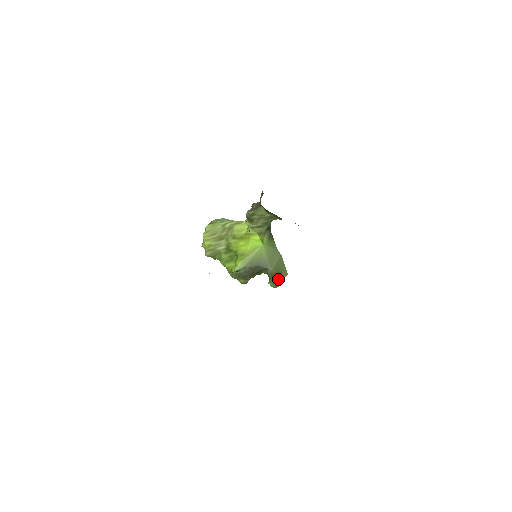
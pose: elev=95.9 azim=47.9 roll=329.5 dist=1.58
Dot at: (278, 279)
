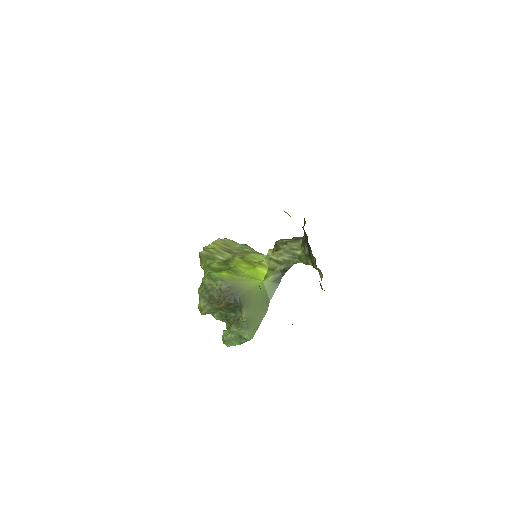
Dot at: (238, 333)
